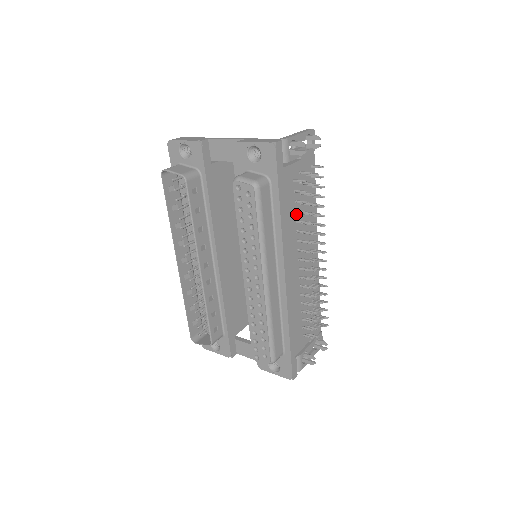
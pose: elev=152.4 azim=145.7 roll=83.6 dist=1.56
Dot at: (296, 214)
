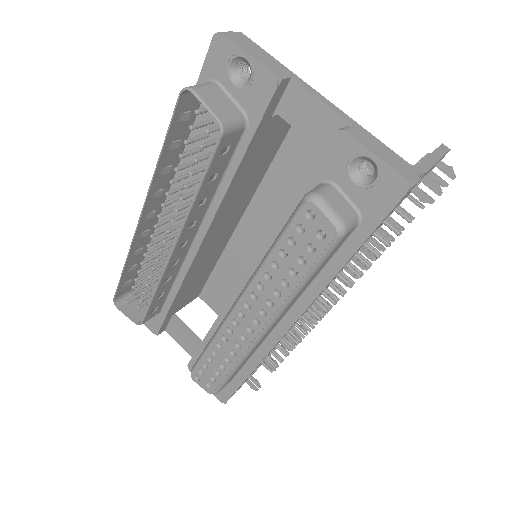
Dot at: occluded
